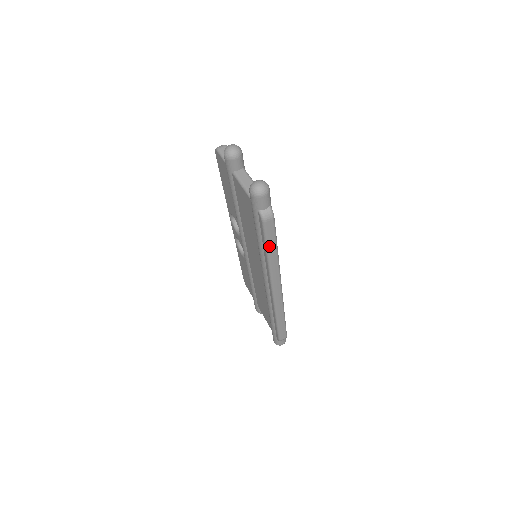
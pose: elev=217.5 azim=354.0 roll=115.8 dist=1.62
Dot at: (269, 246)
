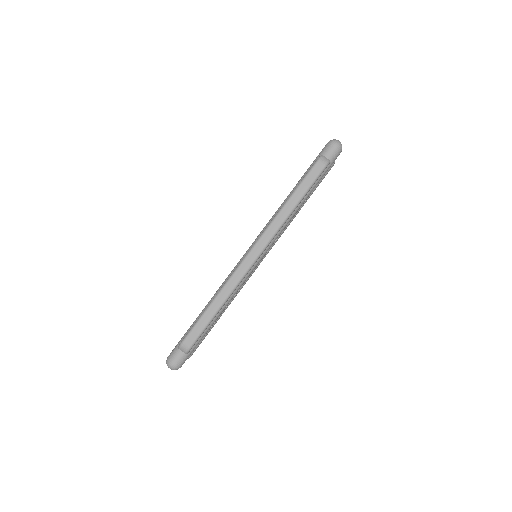
Dot at: (298, 190)
